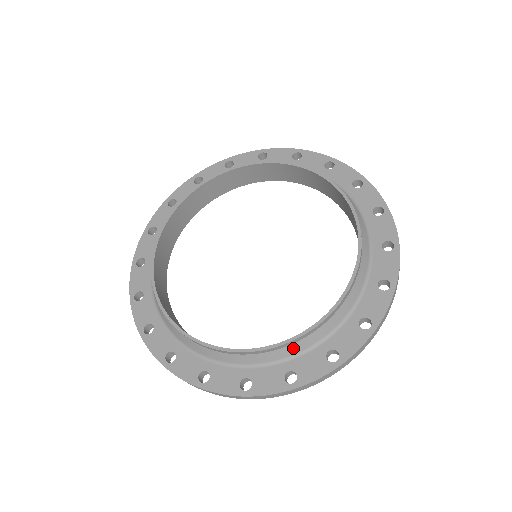
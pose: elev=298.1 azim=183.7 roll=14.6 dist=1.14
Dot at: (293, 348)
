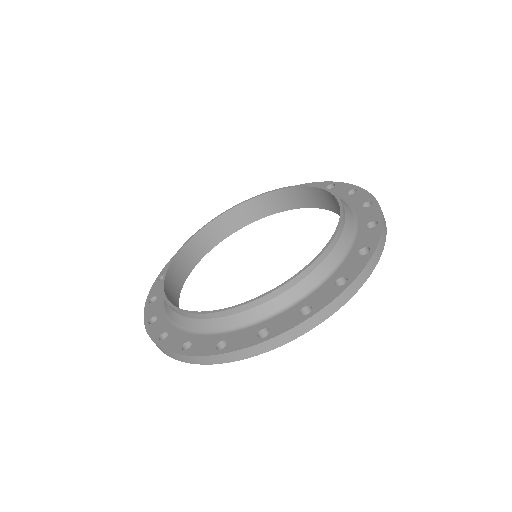
Dot at: (181, 319)
